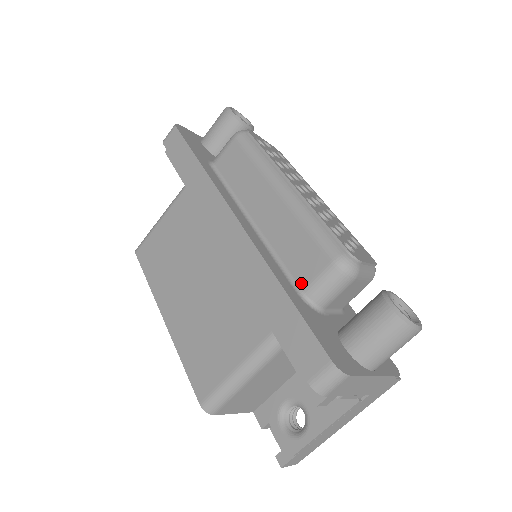
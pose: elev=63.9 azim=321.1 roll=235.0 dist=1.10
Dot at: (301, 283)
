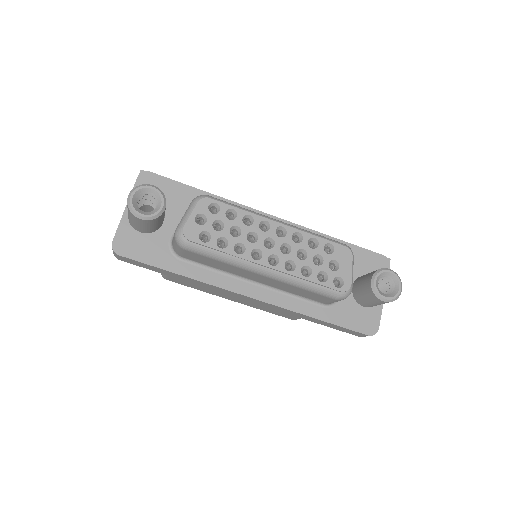
Dot at: (321, 302)
